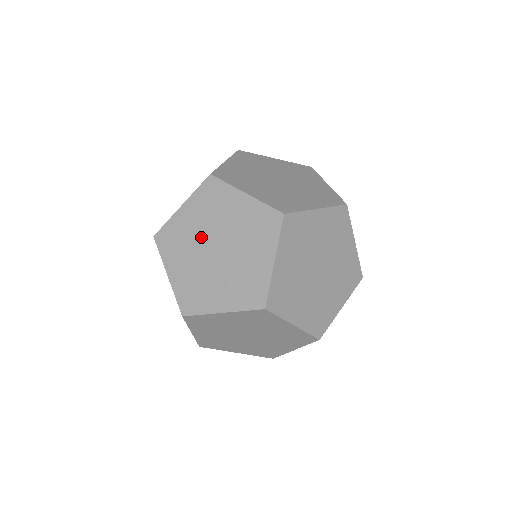
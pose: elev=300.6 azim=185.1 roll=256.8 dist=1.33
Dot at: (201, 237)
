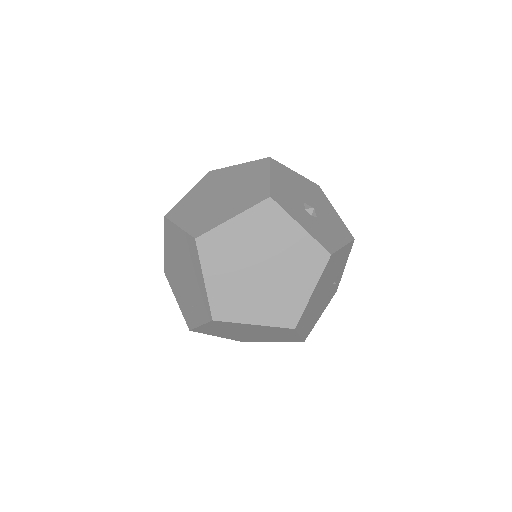
Dot at: (176, 268)
